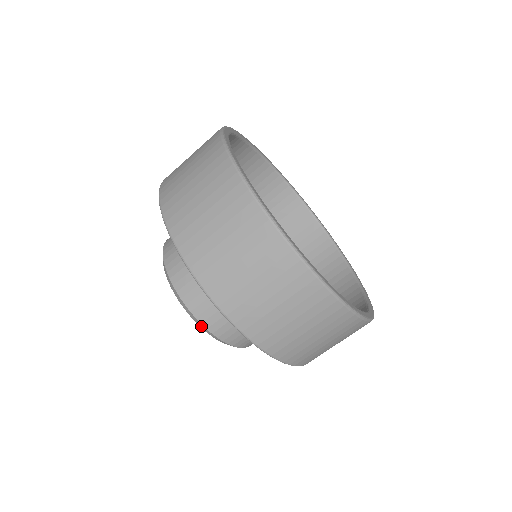
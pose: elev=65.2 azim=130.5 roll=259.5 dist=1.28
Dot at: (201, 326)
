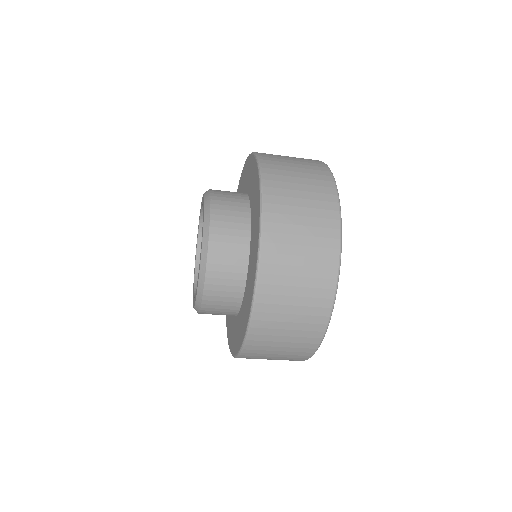
Dot at: (199, 295)
